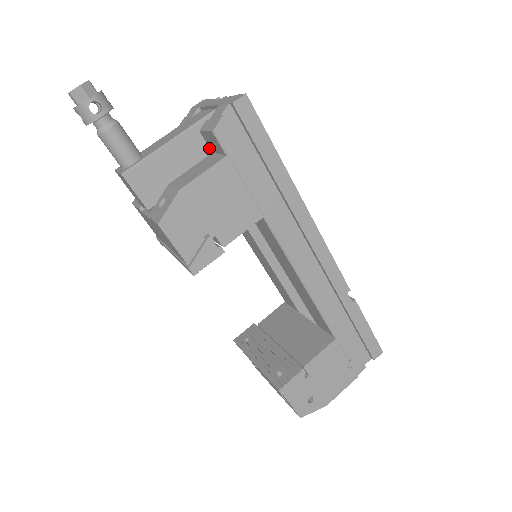
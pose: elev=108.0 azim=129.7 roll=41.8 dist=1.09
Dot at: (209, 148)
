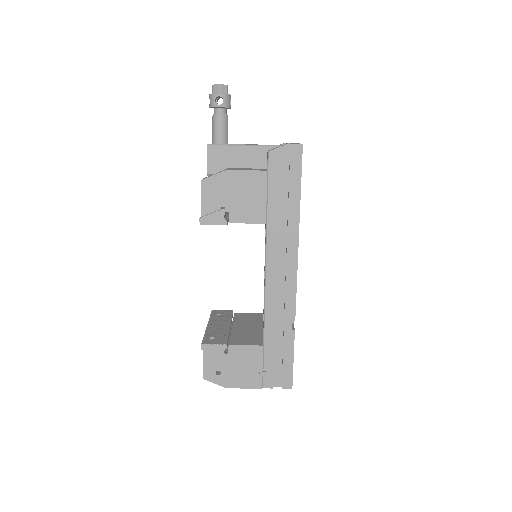
Dot at: occluded
